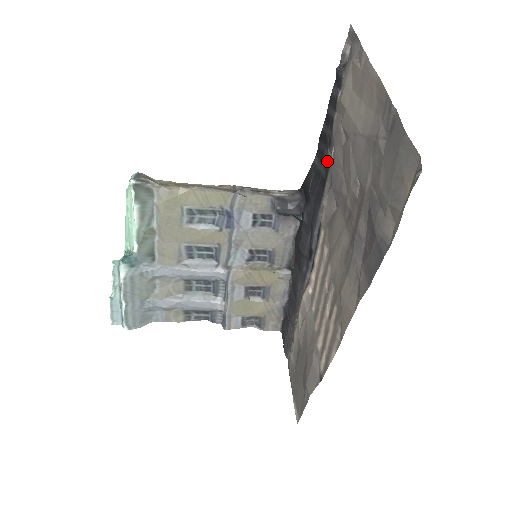
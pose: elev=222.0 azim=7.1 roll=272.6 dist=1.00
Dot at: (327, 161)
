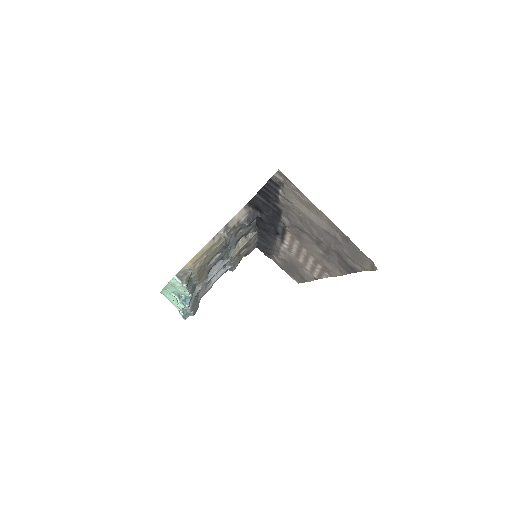
Dot at: (277, 207)
